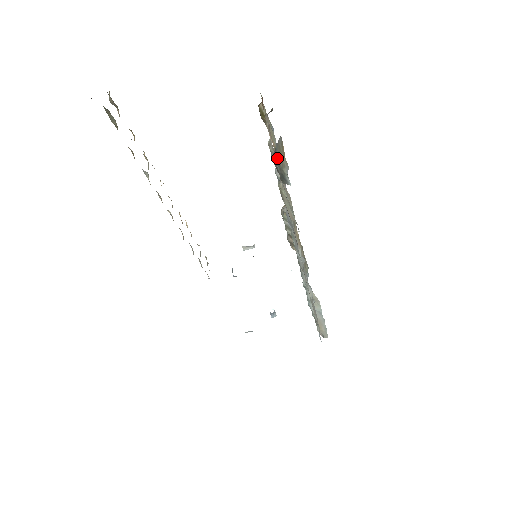
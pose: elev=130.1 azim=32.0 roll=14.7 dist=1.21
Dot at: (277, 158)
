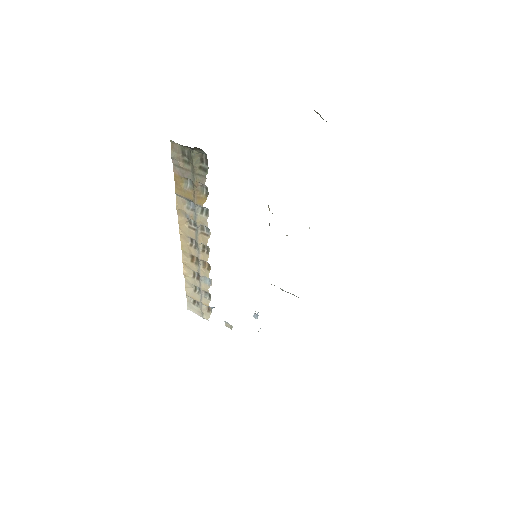
Dot at: occluded
